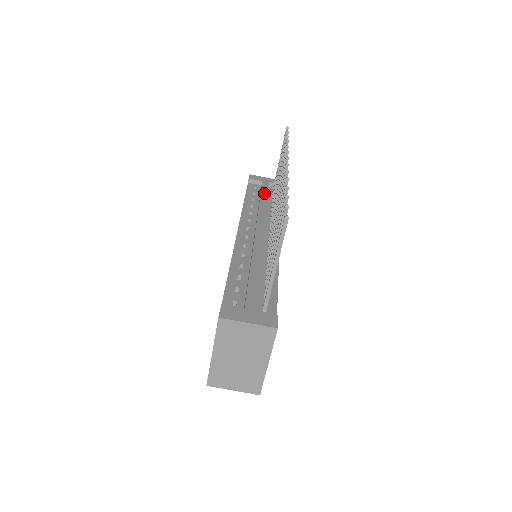
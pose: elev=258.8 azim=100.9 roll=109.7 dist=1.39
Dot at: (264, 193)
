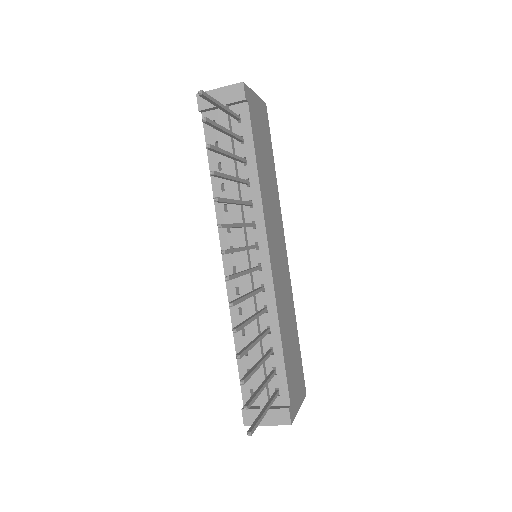
Dot at: (227, 150)
